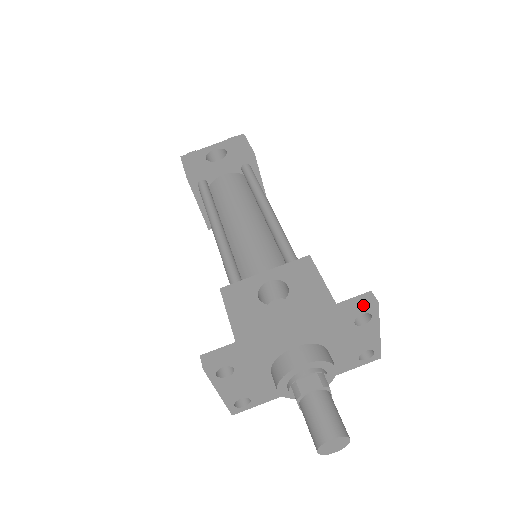
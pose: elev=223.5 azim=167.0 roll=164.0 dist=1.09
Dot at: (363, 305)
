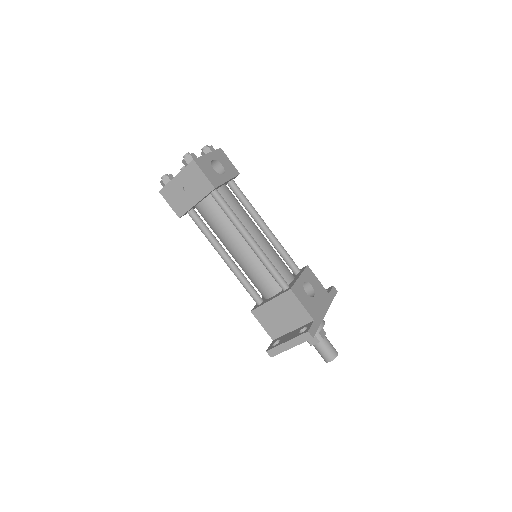
Dot at: (335, 293)
